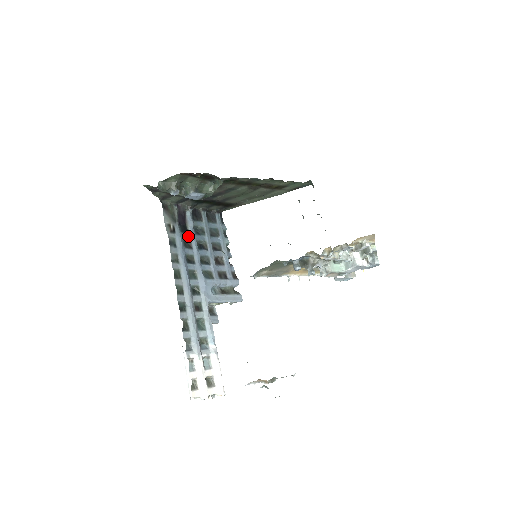
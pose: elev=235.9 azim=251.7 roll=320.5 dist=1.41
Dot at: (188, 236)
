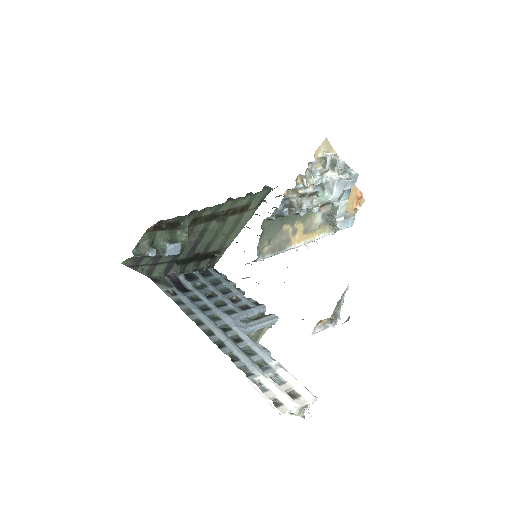
Dot at: (192, 293)
